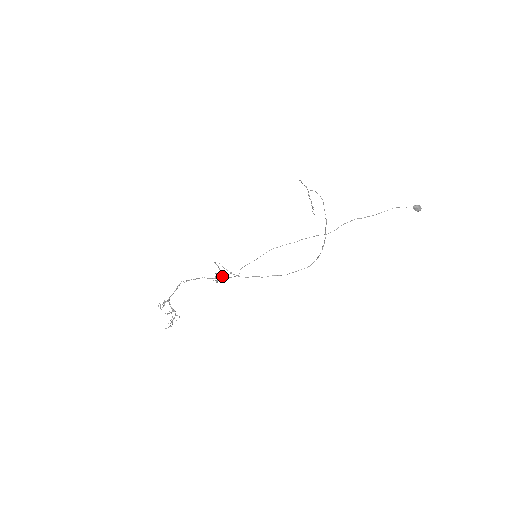
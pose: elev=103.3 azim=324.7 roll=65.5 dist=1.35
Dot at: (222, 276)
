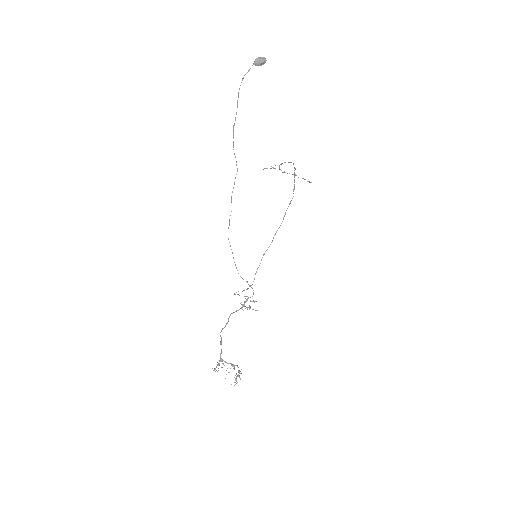
Dot at: (246, 299)
